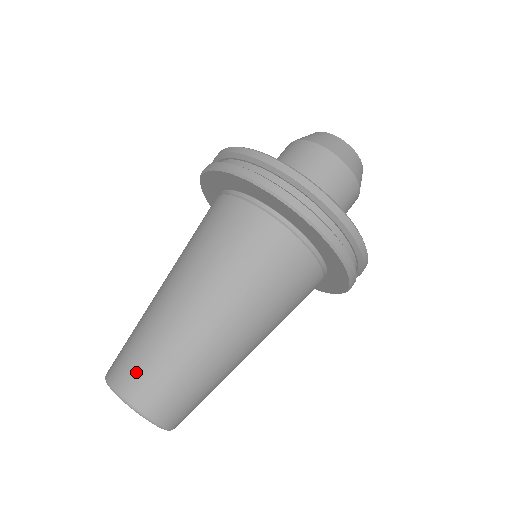
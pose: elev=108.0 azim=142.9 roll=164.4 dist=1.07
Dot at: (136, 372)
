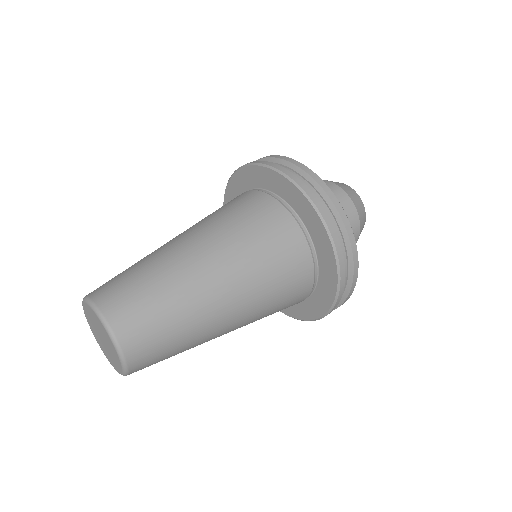
Dot at: (115, 287)
